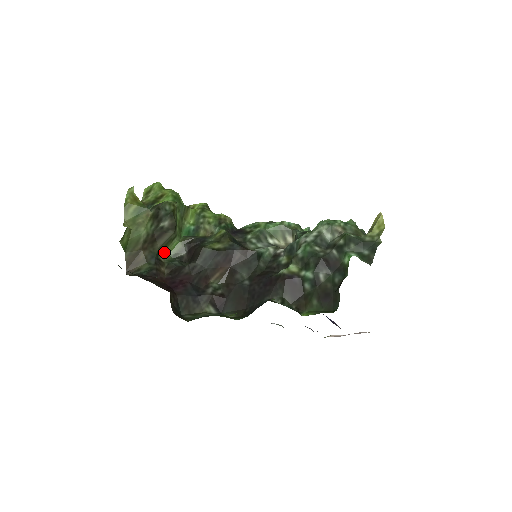
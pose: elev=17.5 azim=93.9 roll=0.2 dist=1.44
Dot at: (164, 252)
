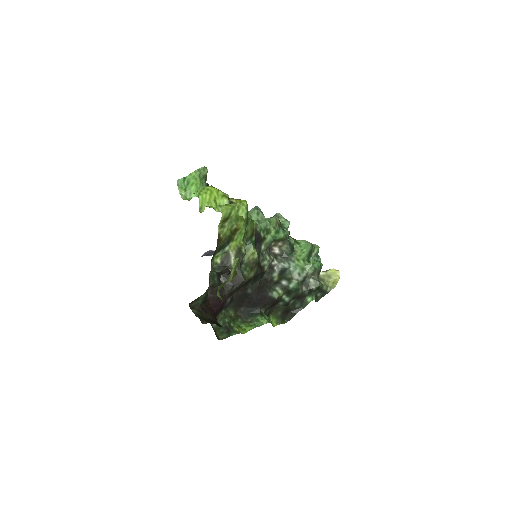
Dot at: occluded
